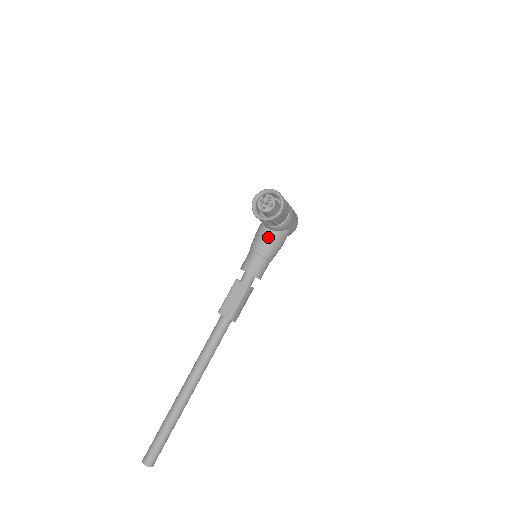
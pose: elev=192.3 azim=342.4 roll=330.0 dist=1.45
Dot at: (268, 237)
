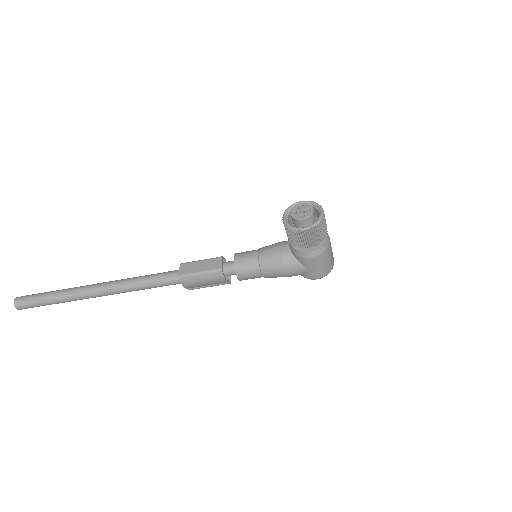
Dot at: (281, 251)
